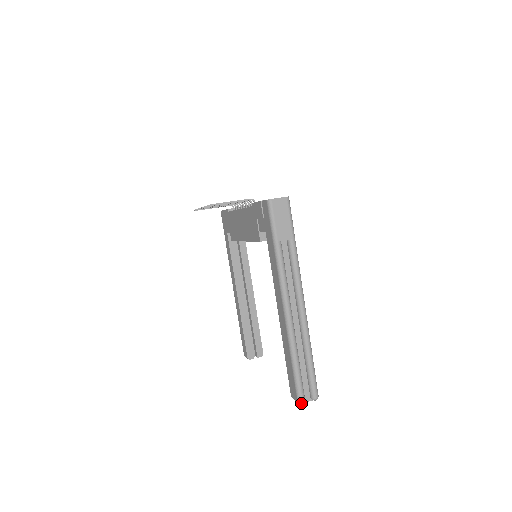
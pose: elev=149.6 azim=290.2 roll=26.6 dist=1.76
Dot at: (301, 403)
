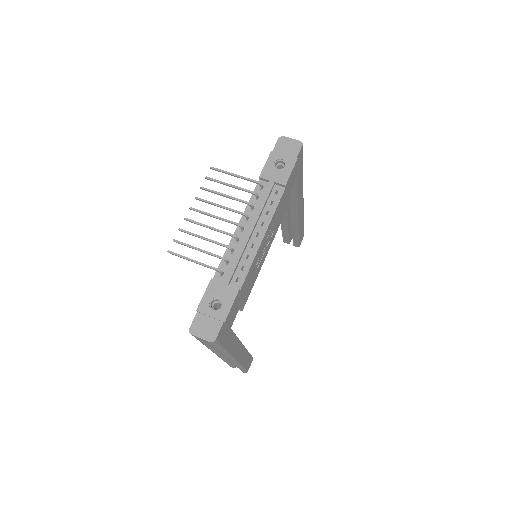
Dot at: occluded
